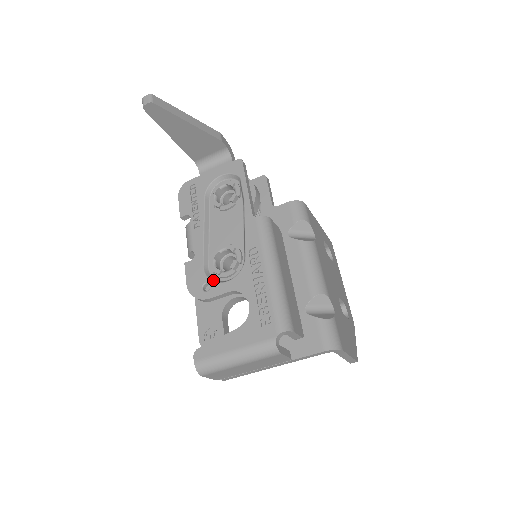
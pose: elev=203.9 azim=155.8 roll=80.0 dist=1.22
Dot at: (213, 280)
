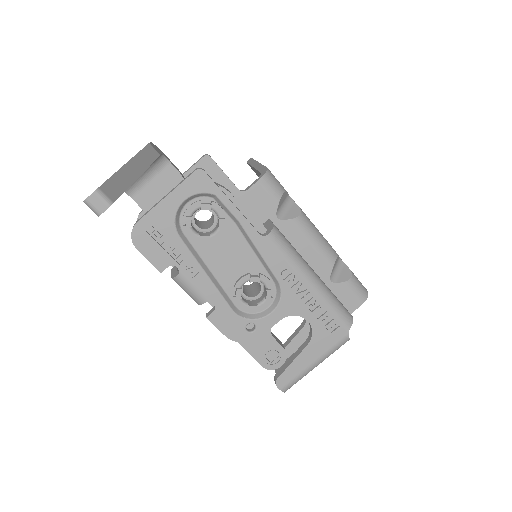
Dot at: (253, 318)
